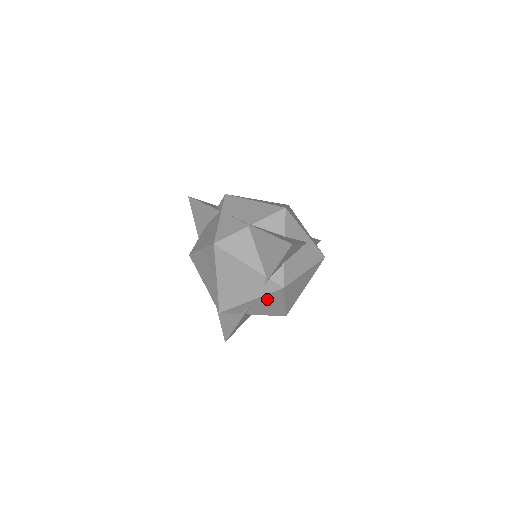
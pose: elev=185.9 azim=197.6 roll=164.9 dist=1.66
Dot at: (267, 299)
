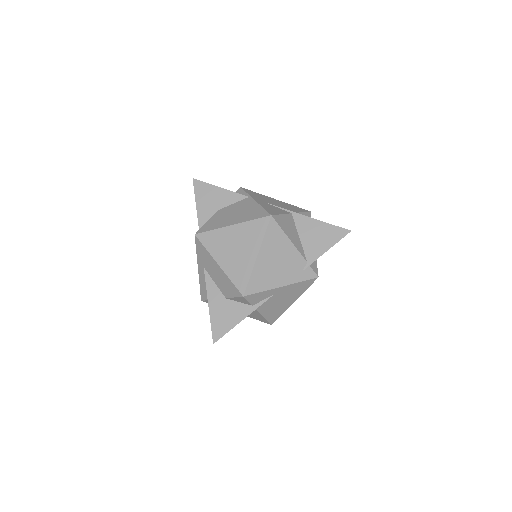
Dot at: (293, 289)
